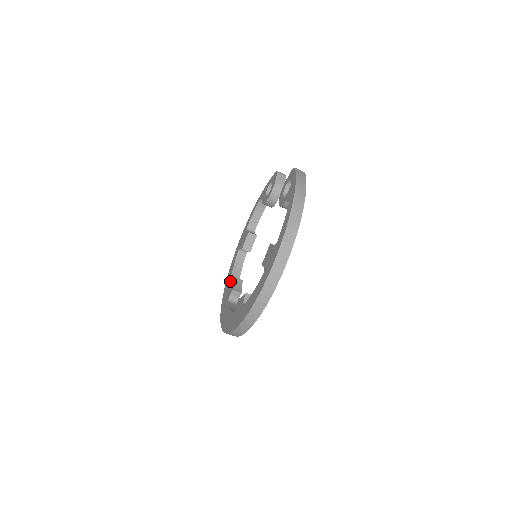
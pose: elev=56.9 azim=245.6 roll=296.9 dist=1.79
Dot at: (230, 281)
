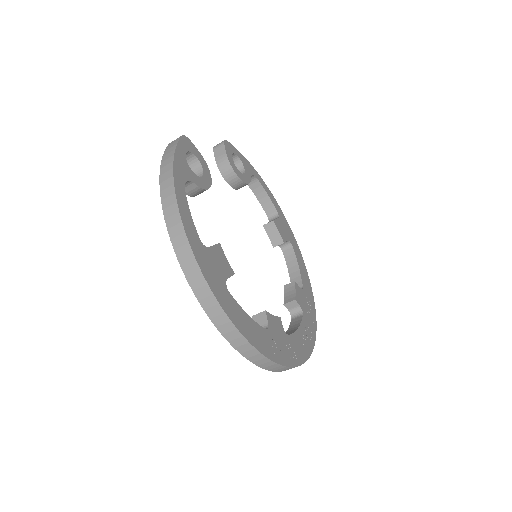
Dot at: occluded
